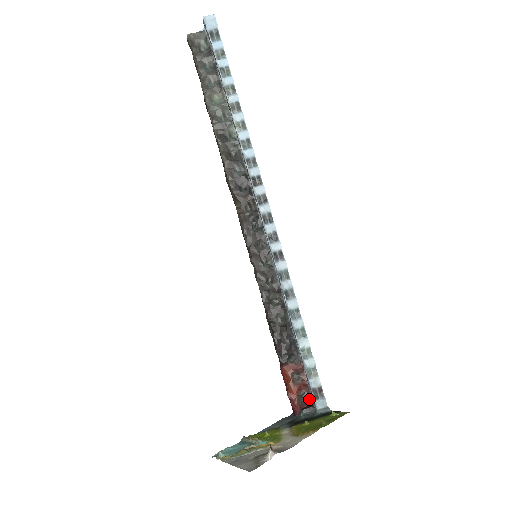
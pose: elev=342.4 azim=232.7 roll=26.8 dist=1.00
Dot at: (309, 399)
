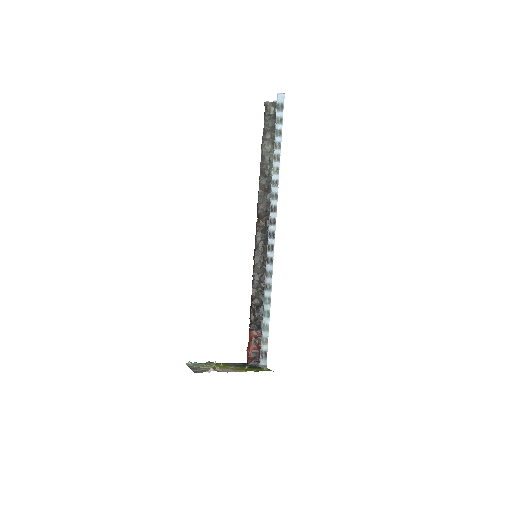
Dot at: (259, 357)
